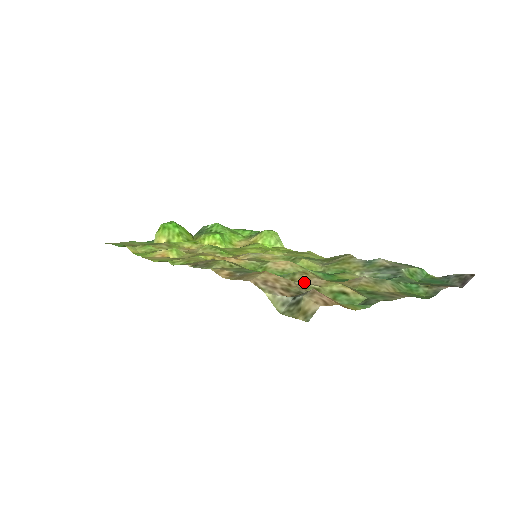
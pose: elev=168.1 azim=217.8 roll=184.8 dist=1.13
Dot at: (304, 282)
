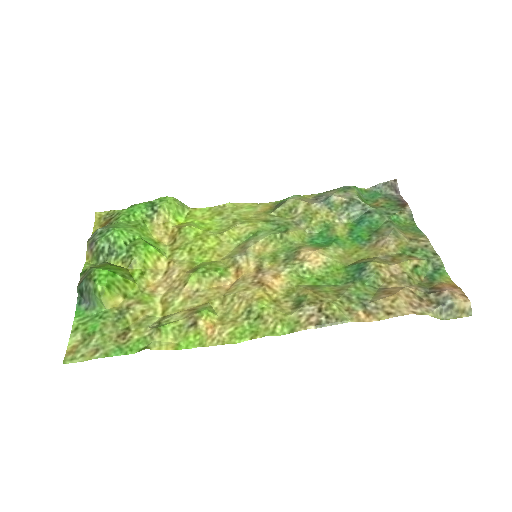
Dot at: (399, 278)
